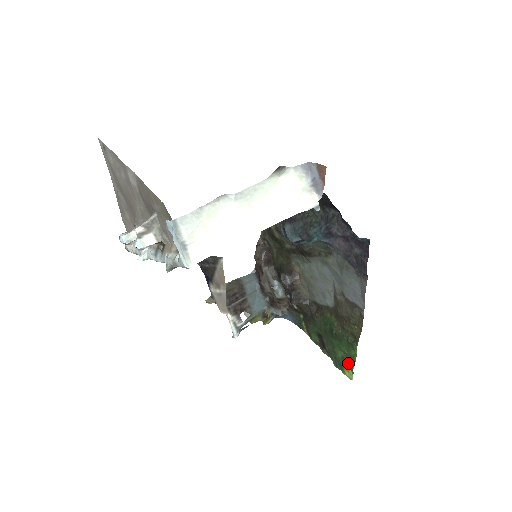
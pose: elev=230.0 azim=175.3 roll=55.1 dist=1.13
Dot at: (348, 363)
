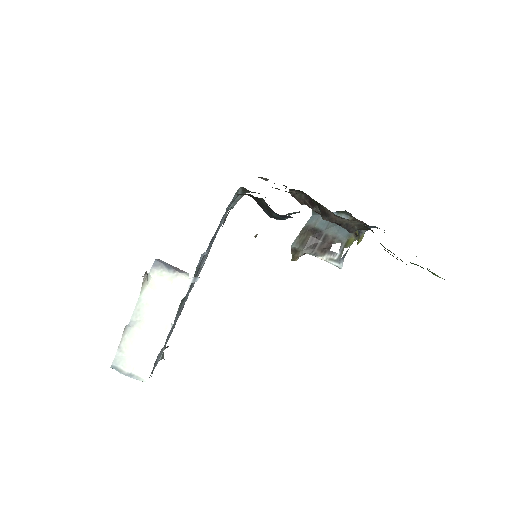
Dot at: occluded
